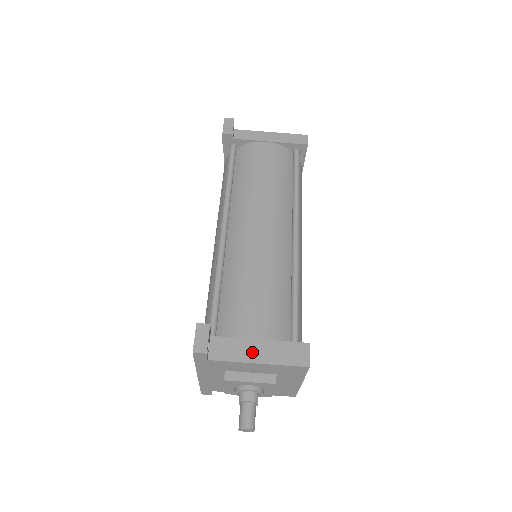
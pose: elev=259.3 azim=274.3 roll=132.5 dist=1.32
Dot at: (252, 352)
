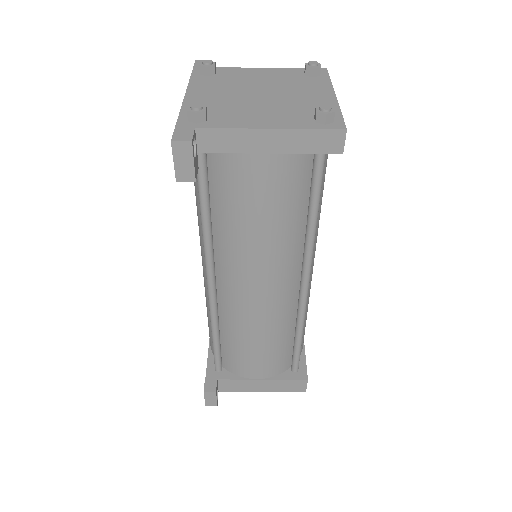
Dot at: (256, 387)
